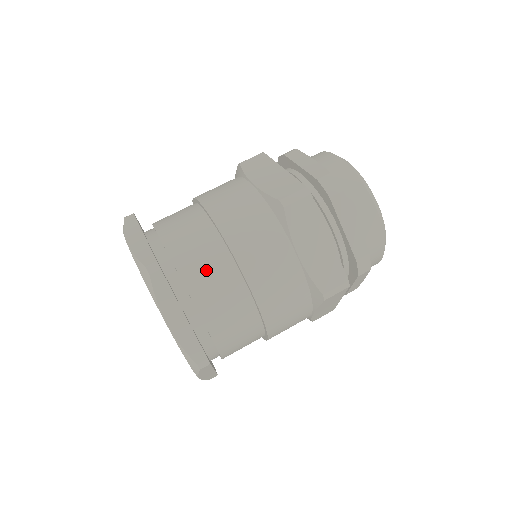
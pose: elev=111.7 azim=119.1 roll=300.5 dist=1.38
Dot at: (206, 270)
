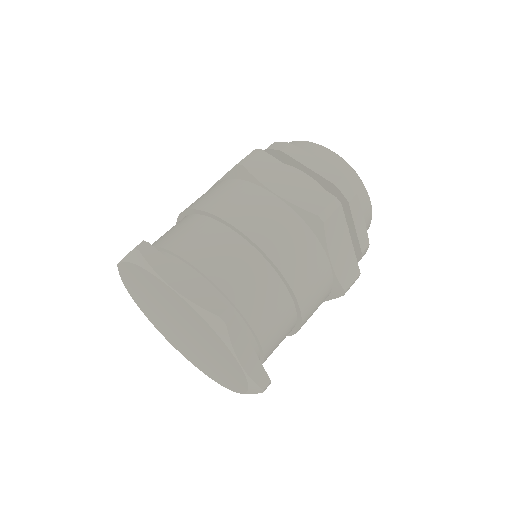
Dot at: (195, 238)
